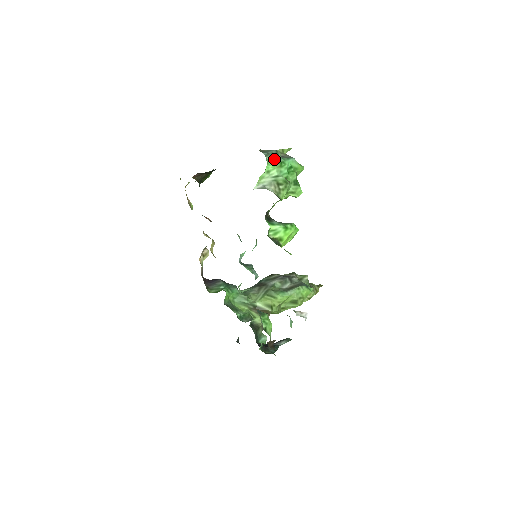
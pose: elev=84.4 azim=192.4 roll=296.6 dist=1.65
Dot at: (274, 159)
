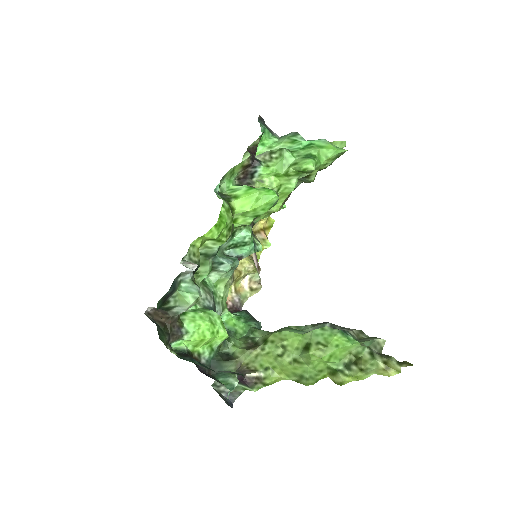
Dot at: (286, 137)
